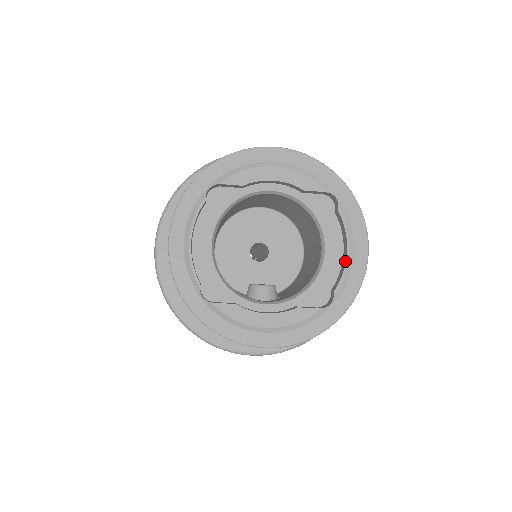
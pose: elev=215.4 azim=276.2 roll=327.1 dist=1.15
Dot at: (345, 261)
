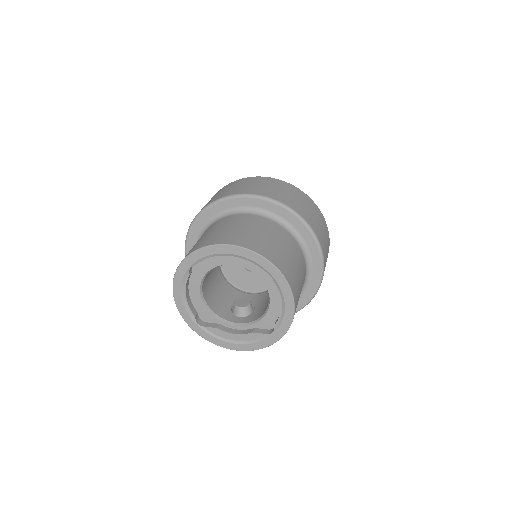
Dot at: (280, 310)
